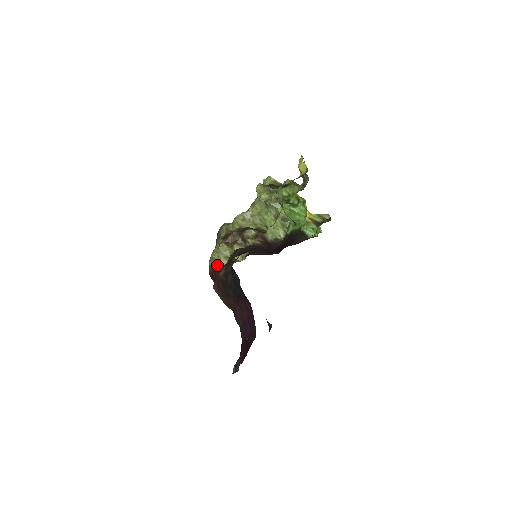
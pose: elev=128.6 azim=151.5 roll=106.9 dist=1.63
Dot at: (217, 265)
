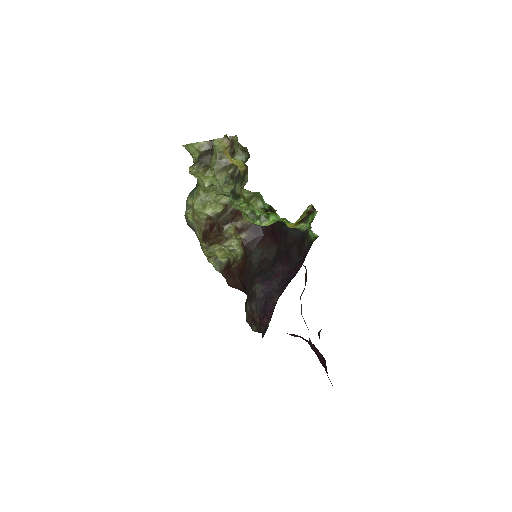
Dot at: (218, 260)
